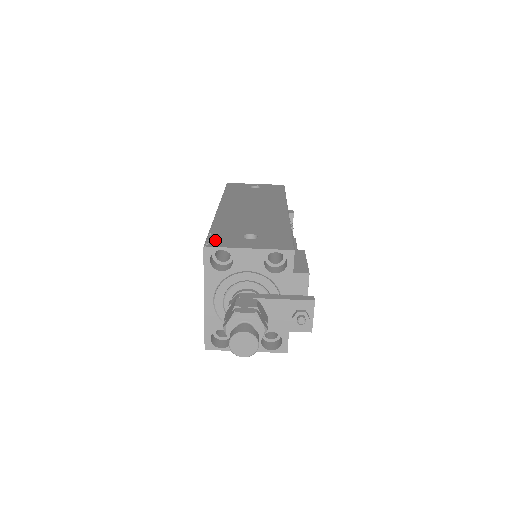
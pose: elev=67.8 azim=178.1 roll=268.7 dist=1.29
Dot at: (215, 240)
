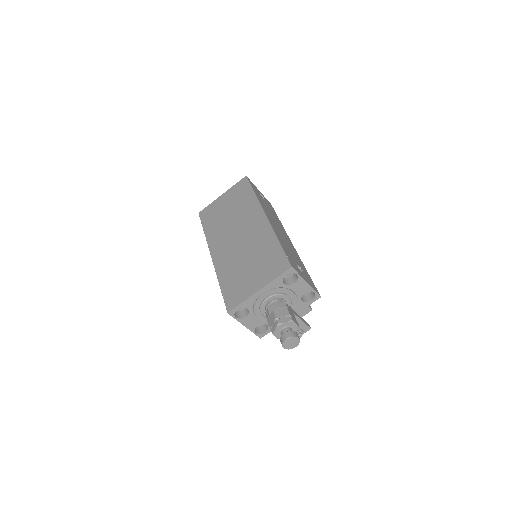
Dot at: (292, 262)
